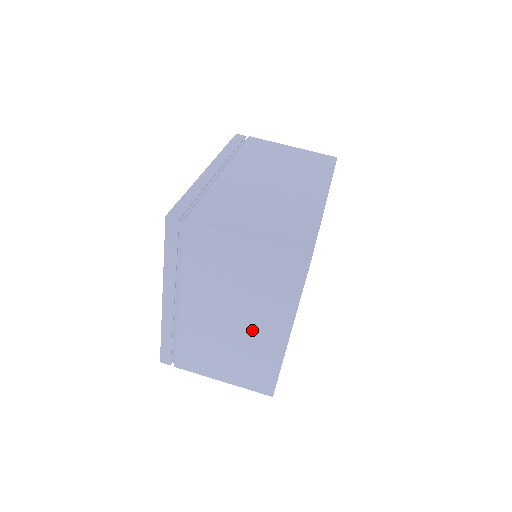
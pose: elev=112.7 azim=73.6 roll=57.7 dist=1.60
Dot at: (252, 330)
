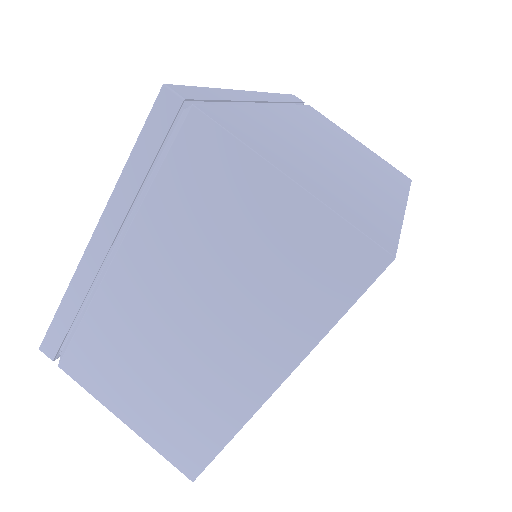
Dot at: (215, 355)
